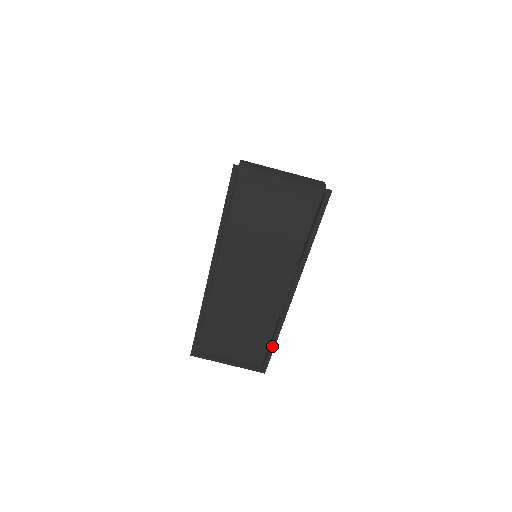
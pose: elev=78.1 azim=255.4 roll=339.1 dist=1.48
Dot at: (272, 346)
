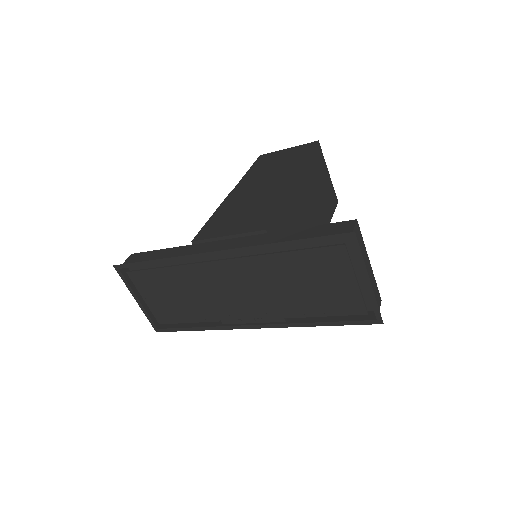
Dot at: (188, 329)
